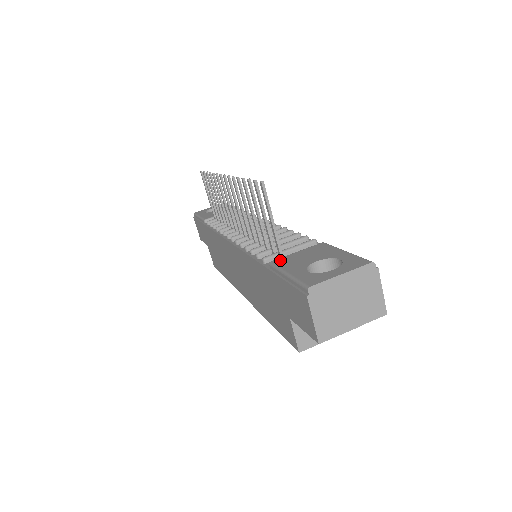
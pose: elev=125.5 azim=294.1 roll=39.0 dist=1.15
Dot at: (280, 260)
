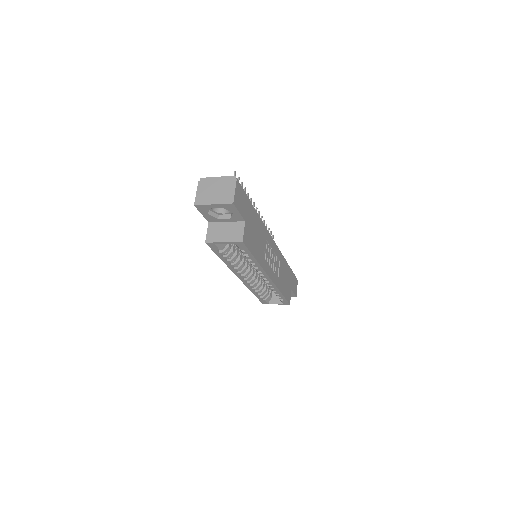
Dot at: occluded
